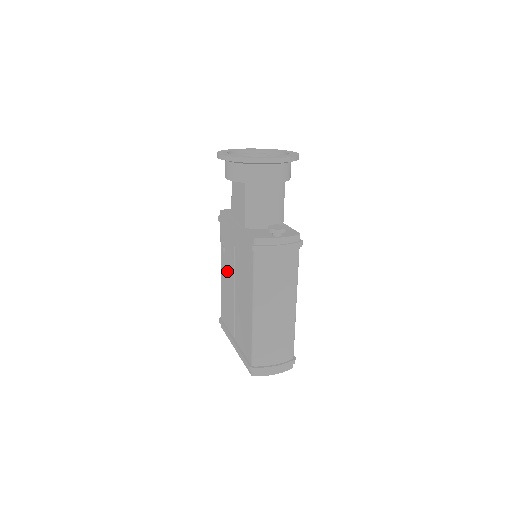
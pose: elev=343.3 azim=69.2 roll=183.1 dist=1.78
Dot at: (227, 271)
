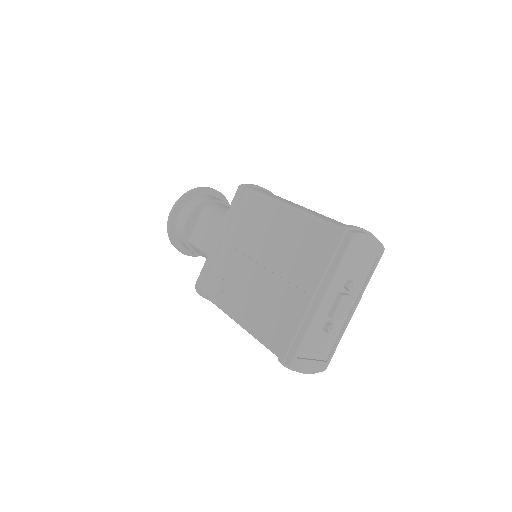
Dot at: (241, 285)
